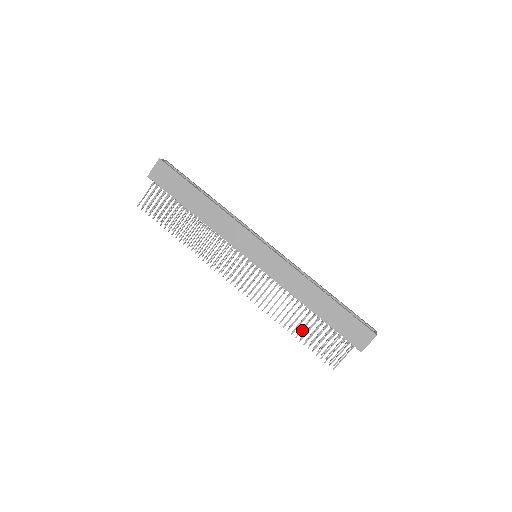
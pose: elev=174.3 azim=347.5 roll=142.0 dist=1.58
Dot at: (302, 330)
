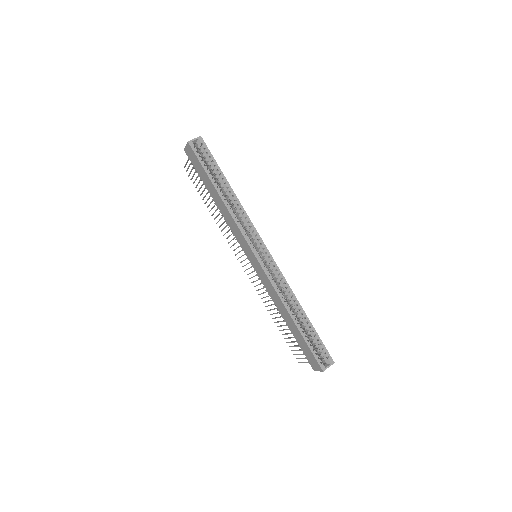
Dot at: (280, 326)
